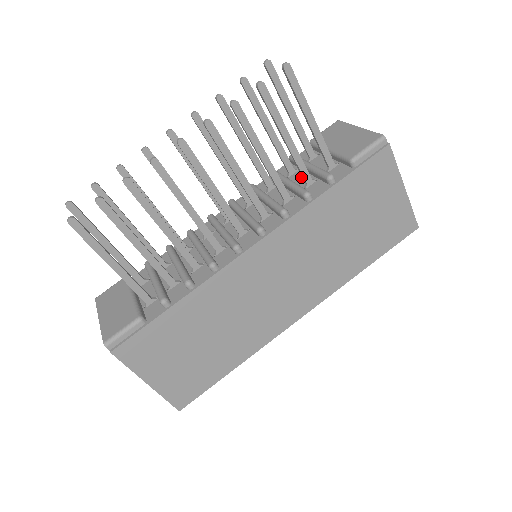
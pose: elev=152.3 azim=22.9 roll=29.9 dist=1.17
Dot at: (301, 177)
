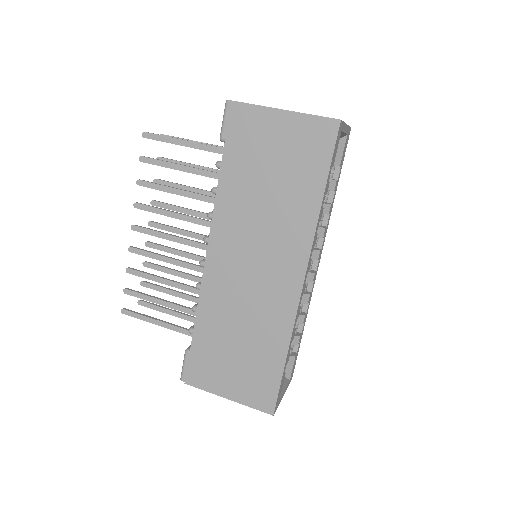
Dot at: occluded
